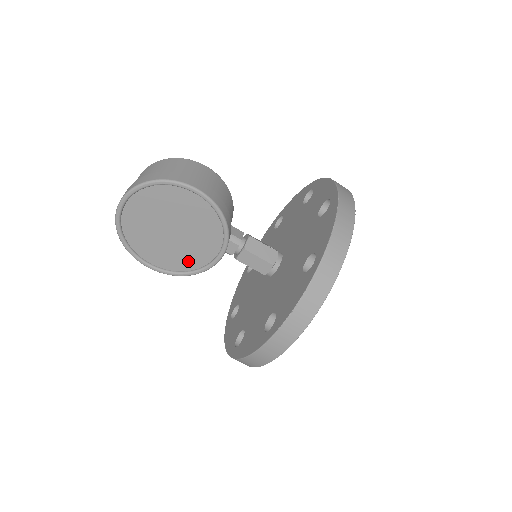
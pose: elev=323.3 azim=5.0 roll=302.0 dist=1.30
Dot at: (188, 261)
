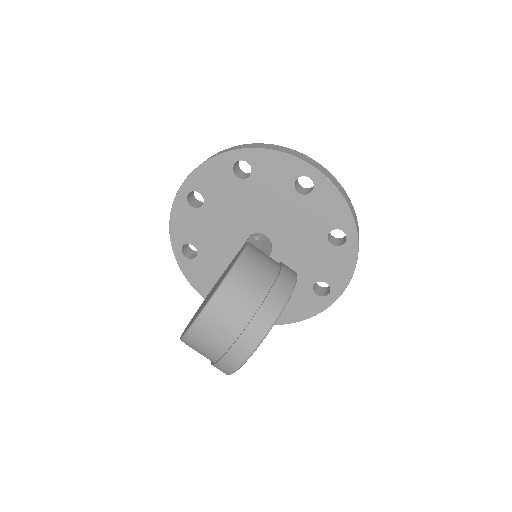
Dot at: occluded
